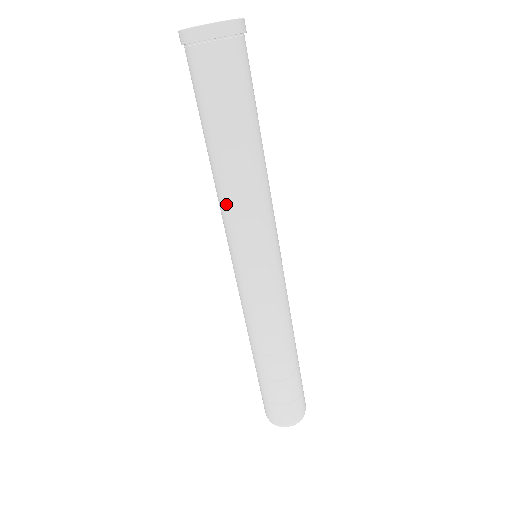
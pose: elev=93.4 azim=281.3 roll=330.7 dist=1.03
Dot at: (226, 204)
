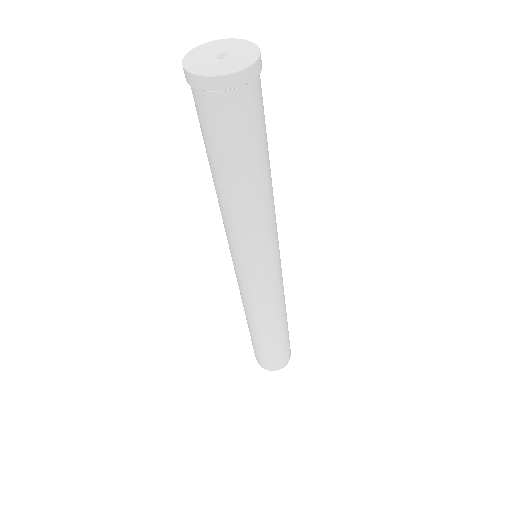
Dot at: (229, 225)
